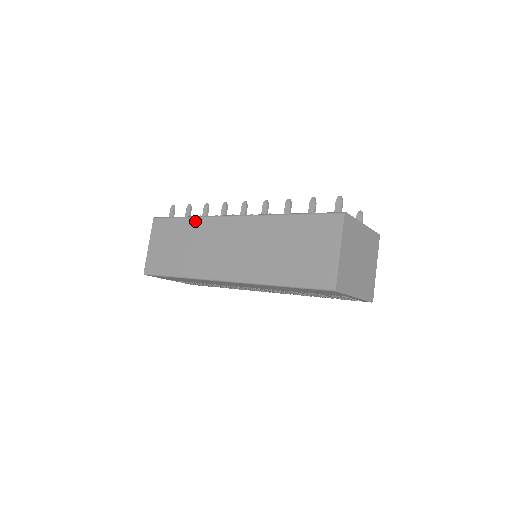
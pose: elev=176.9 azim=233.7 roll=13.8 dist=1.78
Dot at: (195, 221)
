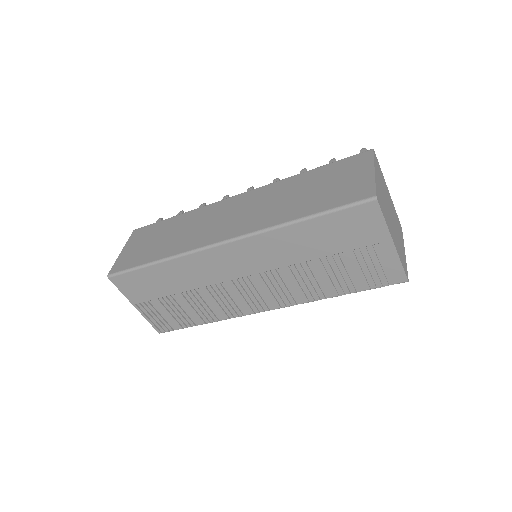
Dot at: (188, 213)
